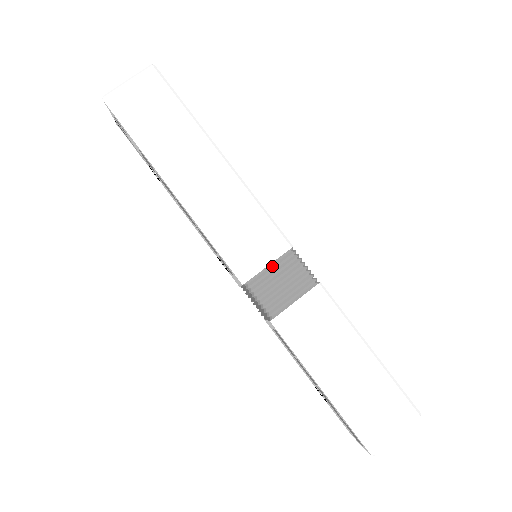
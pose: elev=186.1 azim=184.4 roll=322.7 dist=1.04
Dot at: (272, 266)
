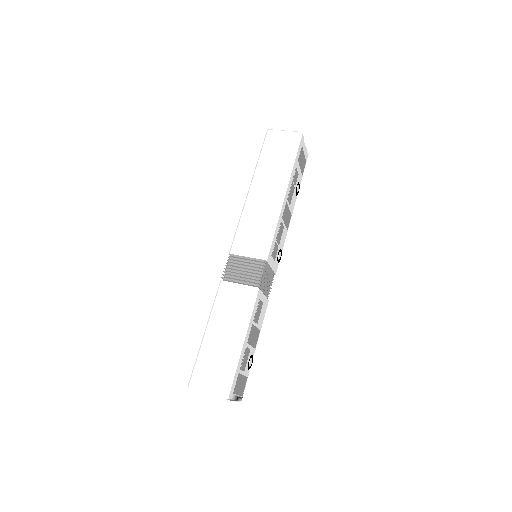
Dot at: (248, 259)
